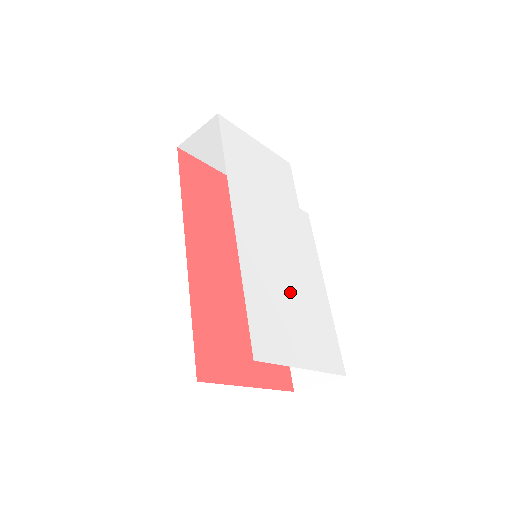
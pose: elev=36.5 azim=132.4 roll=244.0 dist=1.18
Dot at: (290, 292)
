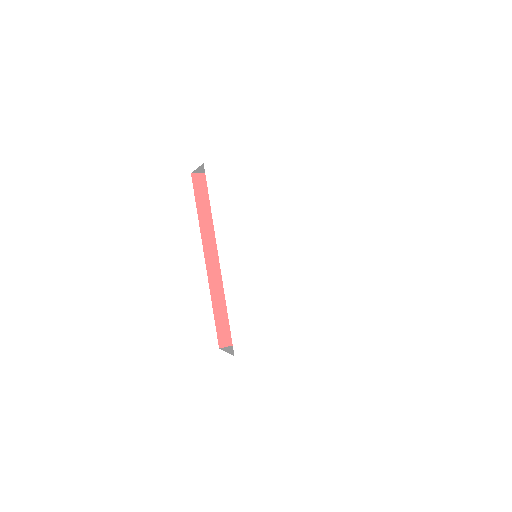
Dot at: (272, 293)
